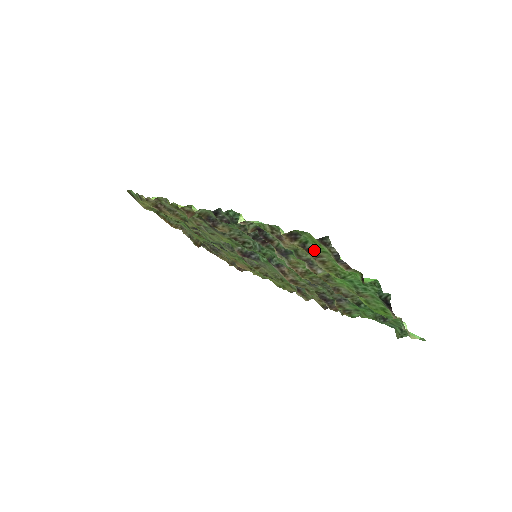
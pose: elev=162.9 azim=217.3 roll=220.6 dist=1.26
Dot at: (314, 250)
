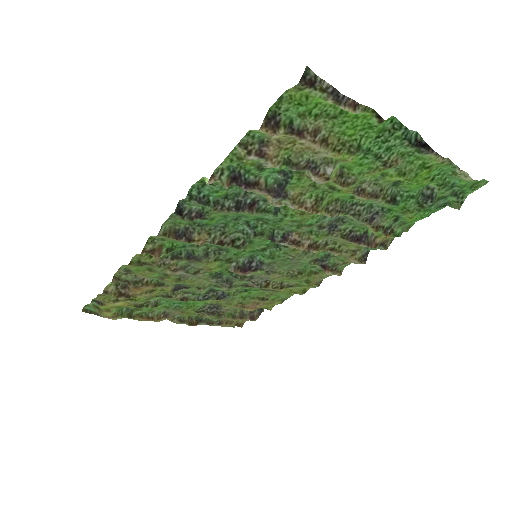
Dot at: (305, 124)
